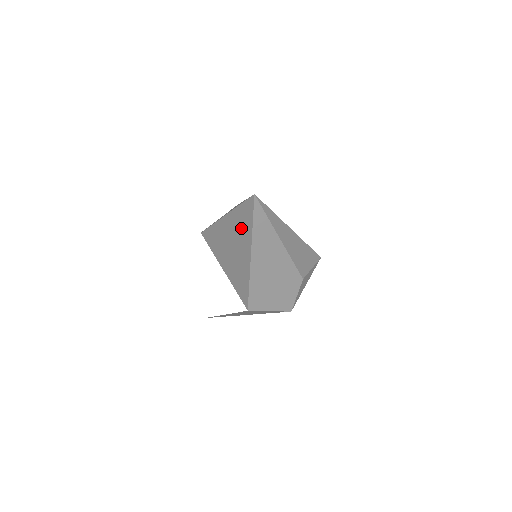
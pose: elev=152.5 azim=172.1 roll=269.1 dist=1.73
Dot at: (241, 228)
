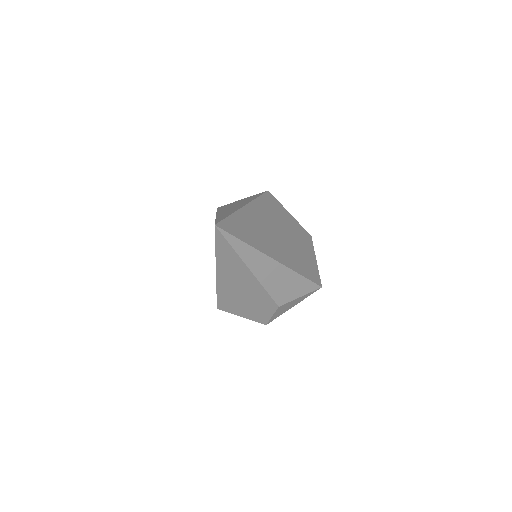
Dot at: occluded
